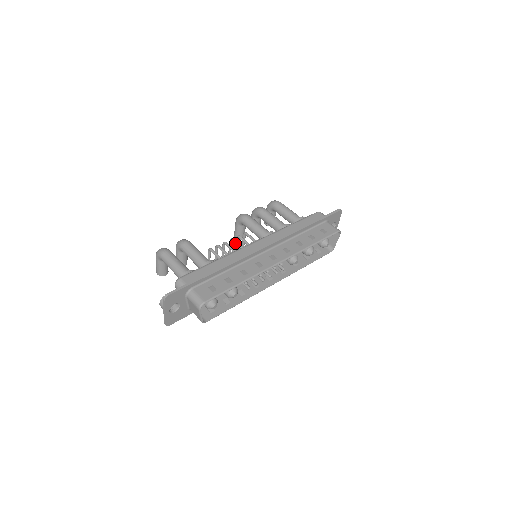
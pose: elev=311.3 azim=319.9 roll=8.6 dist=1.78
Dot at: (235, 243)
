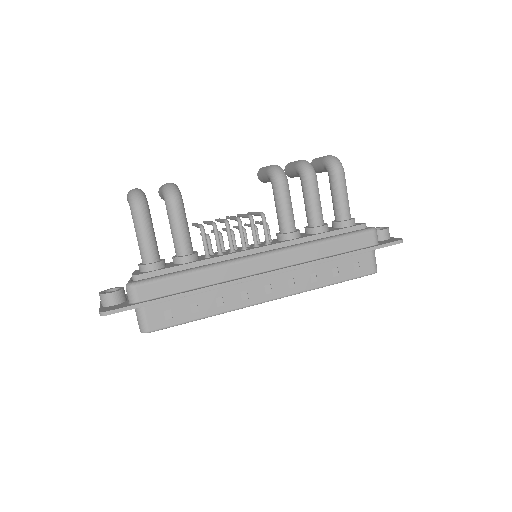
Dot at: (239, 231)
